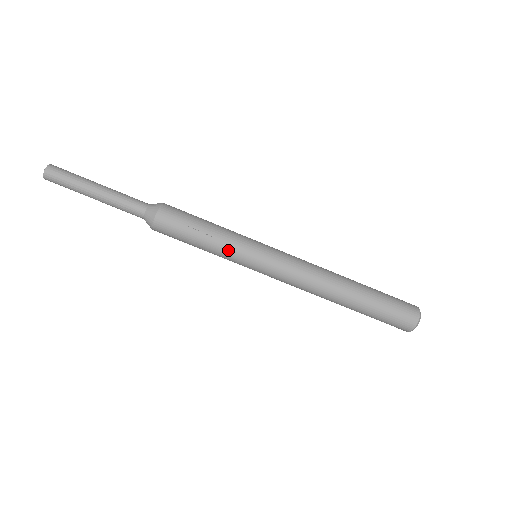
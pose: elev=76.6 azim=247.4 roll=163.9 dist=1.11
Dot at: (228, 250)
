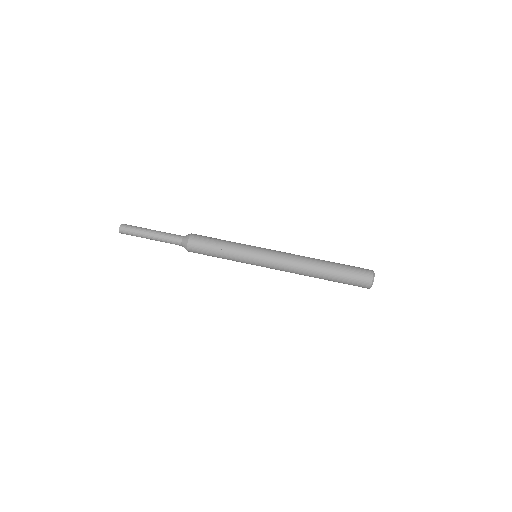
Dot at: (238, 248)
